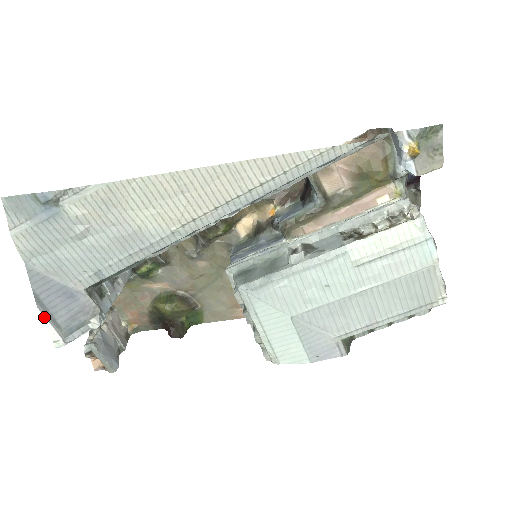
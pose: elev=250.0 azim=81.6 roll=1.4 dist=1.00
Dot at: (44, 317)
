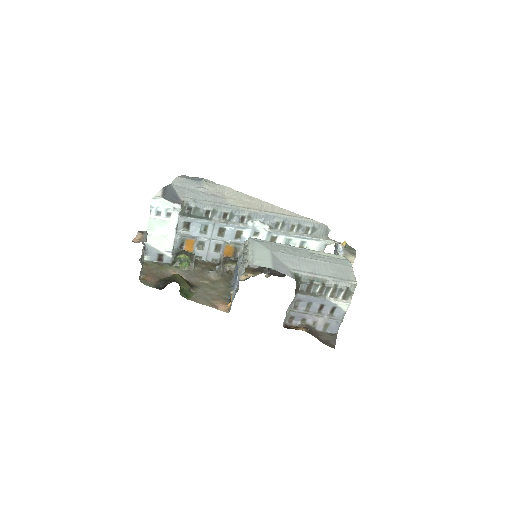
Dot at: (162, 190)
